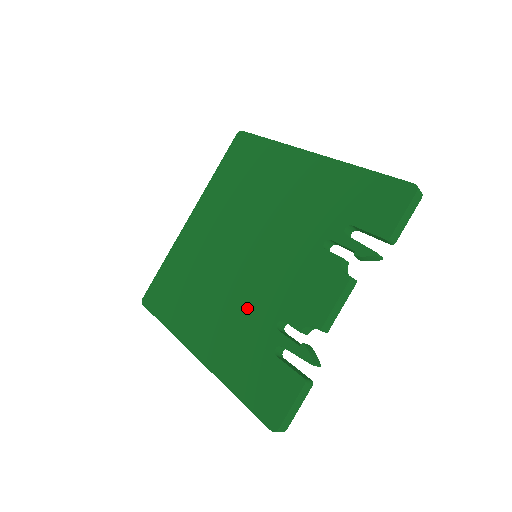
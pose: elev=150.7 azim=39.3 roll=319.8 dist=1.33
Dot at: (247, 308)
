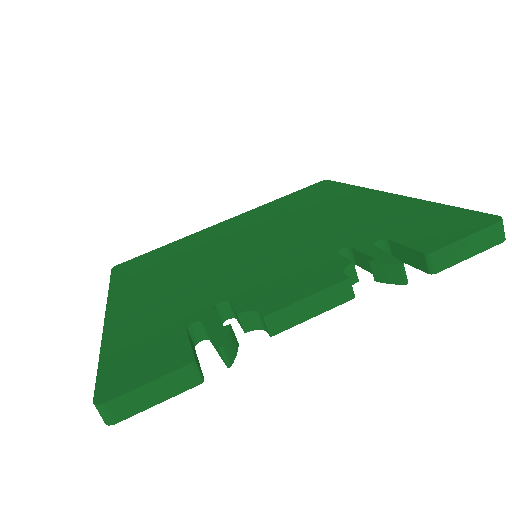
Dot at: (202, 285)
